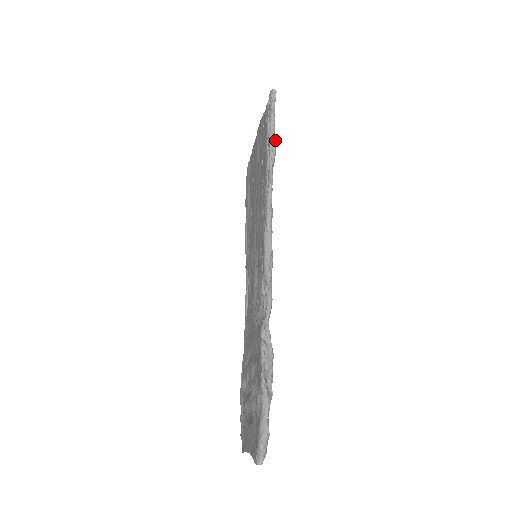
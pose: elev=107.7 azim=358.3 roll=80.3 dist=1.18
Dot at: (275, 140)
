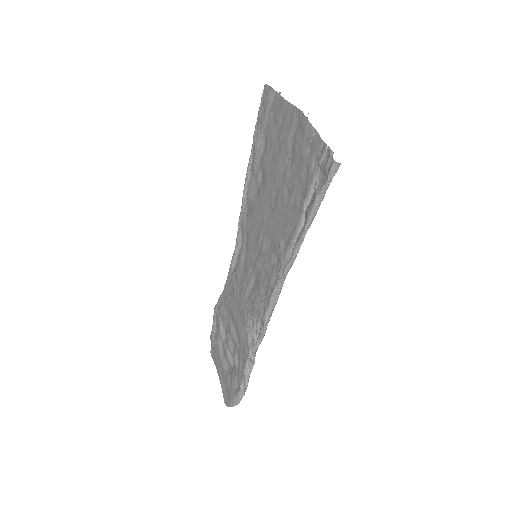
Dot at: occluded
